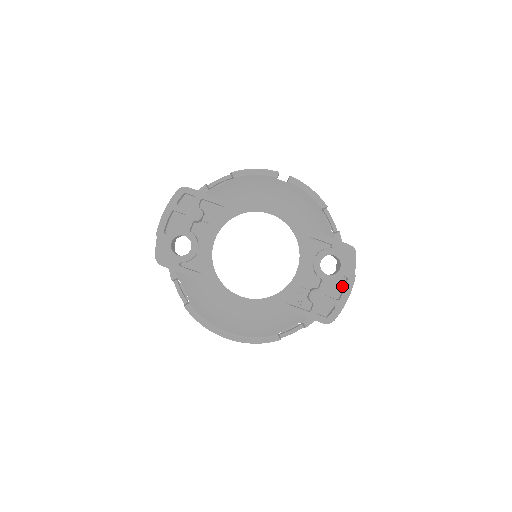
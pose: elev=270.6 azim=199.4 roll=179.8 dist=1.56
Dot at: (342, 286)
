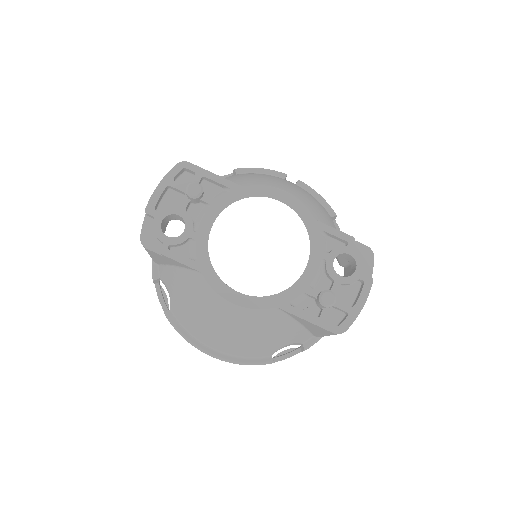
Dot at: (356, 292)
